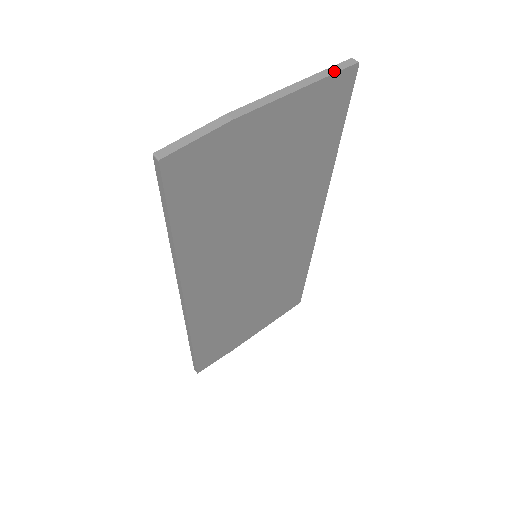
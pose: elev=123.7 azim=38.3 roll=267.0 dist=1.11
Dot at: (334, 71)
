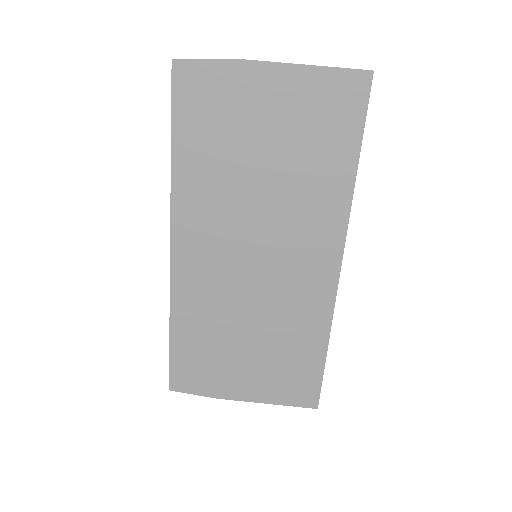
Dot at: (344, 68)
